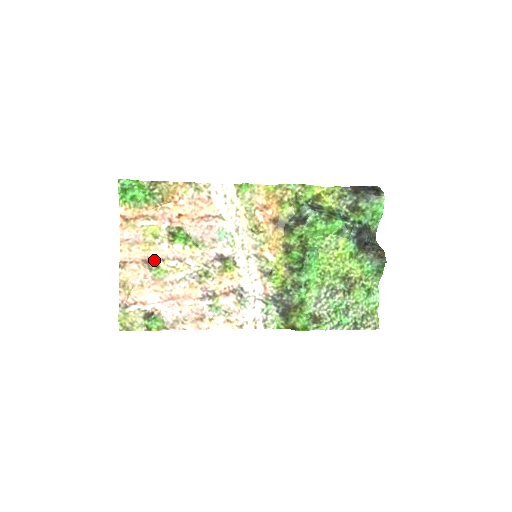
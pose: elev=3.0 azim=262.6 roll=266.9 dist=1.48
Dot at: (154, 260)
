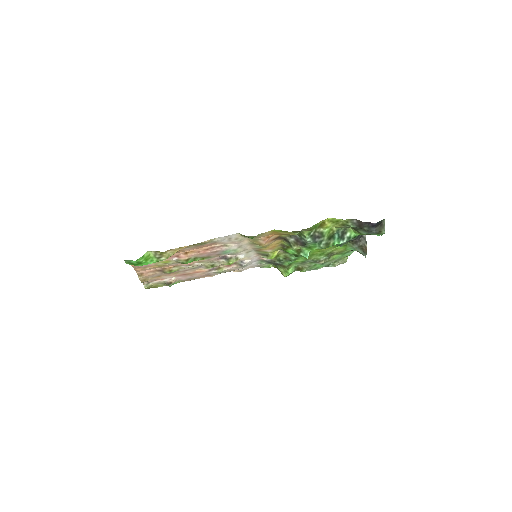
Dot at: (167, 269)
